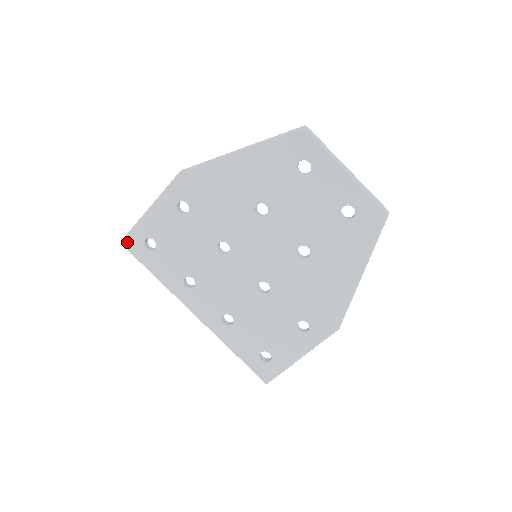
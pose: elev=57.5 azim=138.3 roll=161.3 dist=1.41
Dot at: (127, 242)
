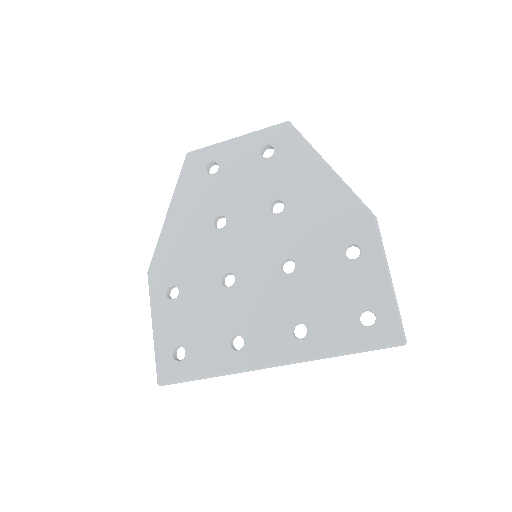
Dot at: (161, 377)
